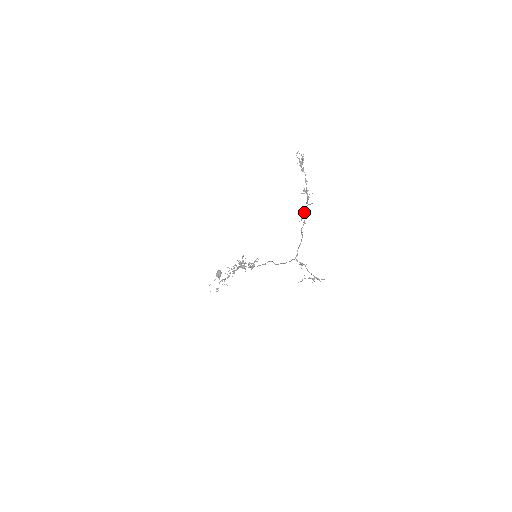
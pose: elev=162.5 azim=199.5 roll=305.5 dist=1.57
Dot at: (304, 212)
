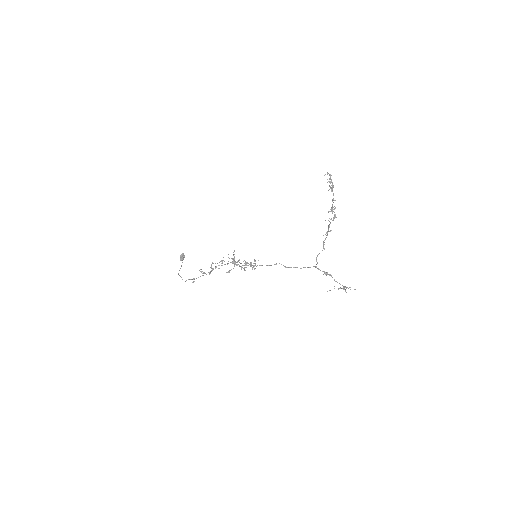
Dot at: (328, 227)
